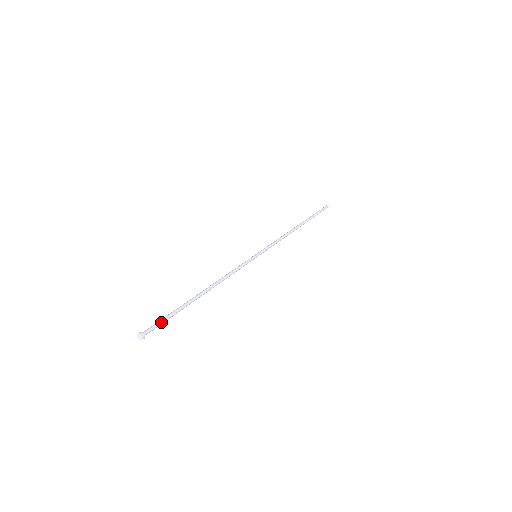
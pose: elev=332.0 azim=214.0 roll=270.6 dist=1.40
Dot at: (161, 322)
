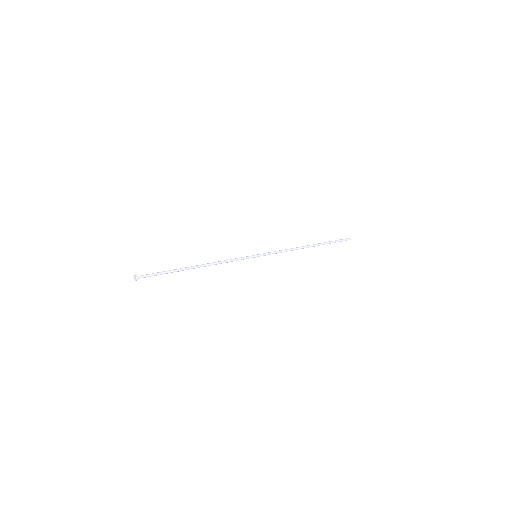
Dot at: (154, 274)
